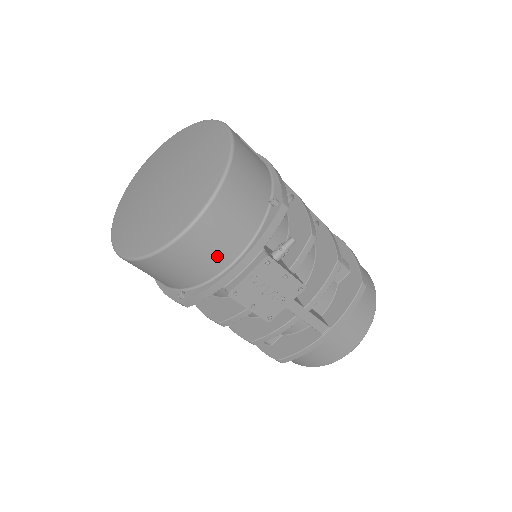
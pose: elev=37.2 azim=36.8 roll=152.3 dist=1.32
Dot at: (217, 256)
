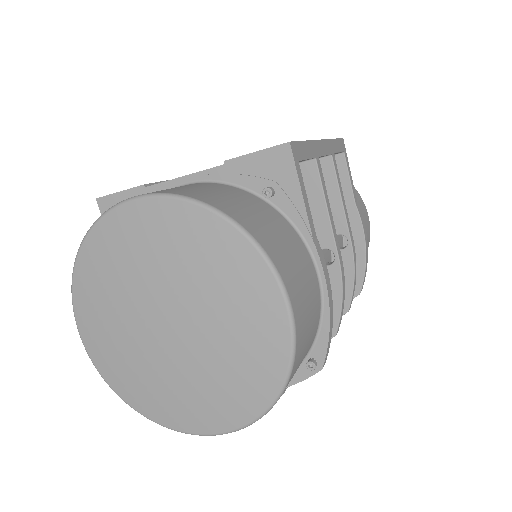
Dot at: occluded
